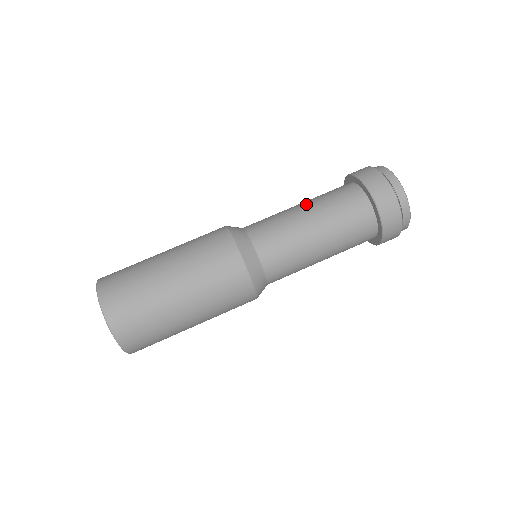
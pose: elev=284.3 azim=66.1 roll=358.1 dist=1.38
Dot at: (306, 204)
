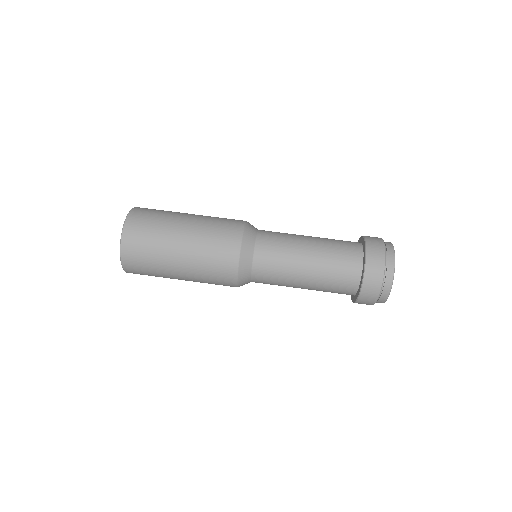
Dot at: (314, 240)
